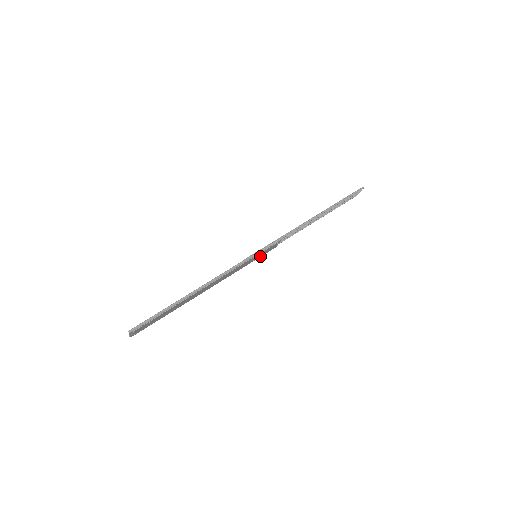
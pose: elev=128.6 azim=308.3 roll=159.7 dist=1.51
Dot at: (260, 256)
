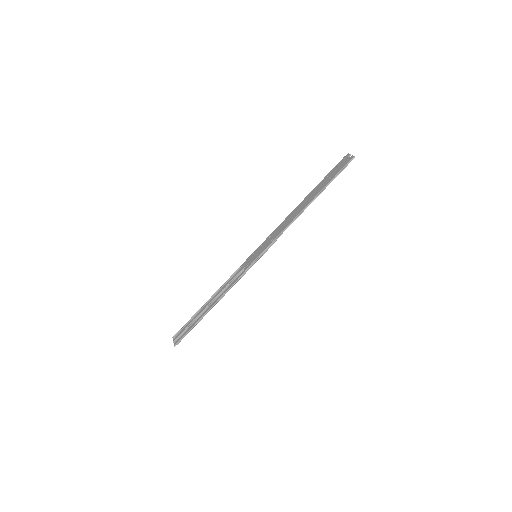
Dot at: occluded
